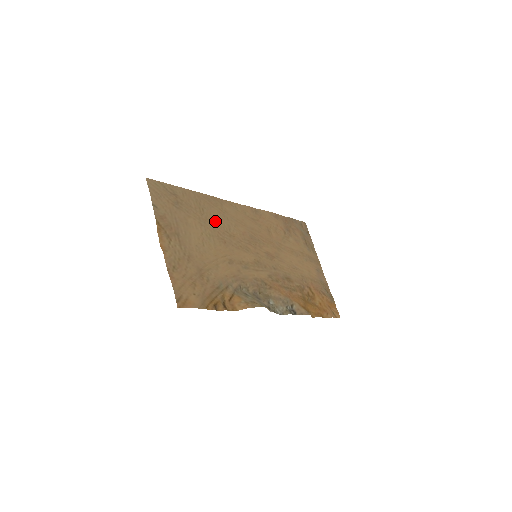
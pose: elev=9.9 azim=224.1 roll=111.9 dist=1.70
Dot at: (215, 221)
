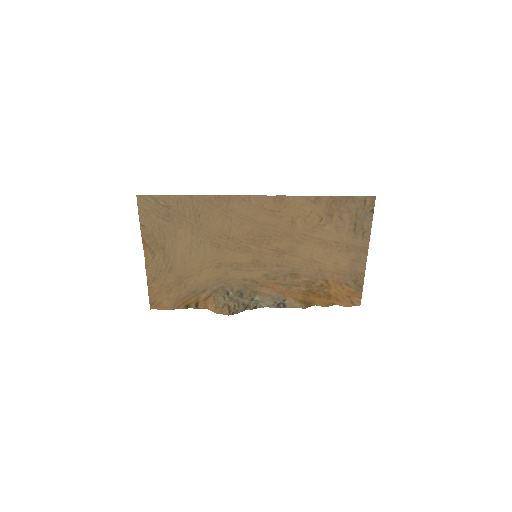
Dot at: (212, 226)
